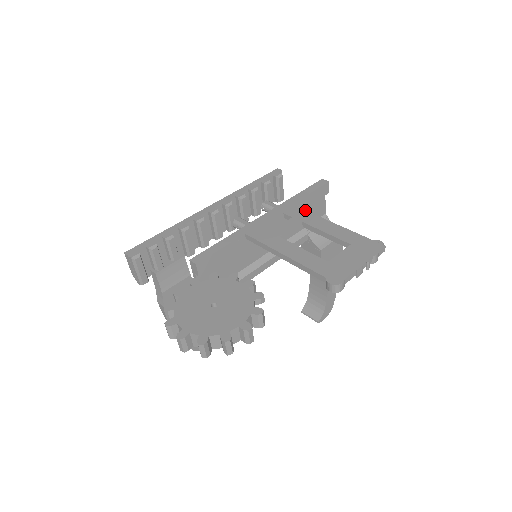
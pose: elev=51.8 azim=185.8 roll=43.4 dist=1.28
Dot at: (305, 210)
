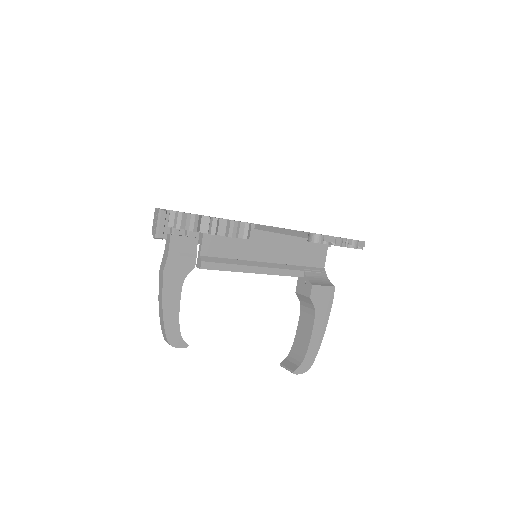
Dot at: occluded
